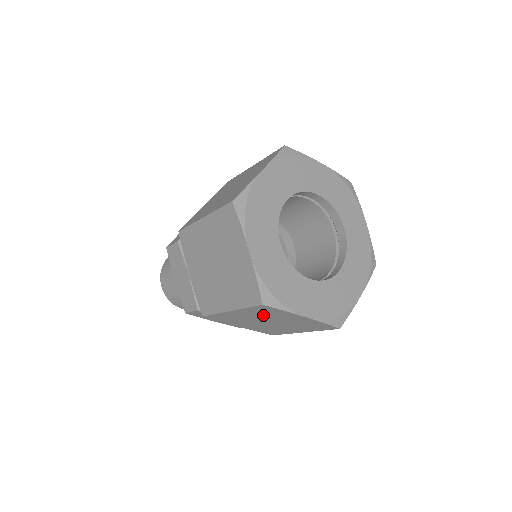
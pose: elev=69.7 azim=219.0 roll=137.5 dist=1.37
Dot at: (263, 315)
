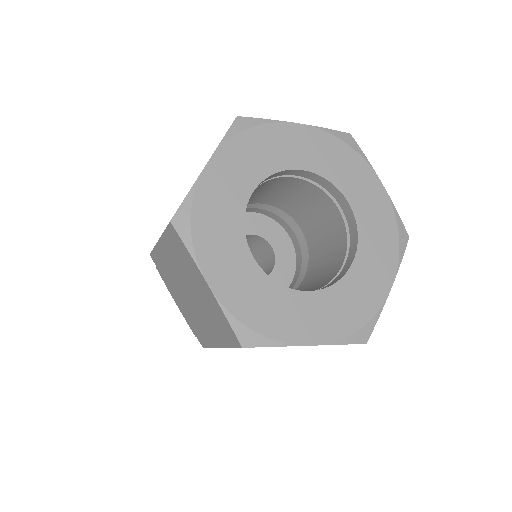
Dot at: occluded
